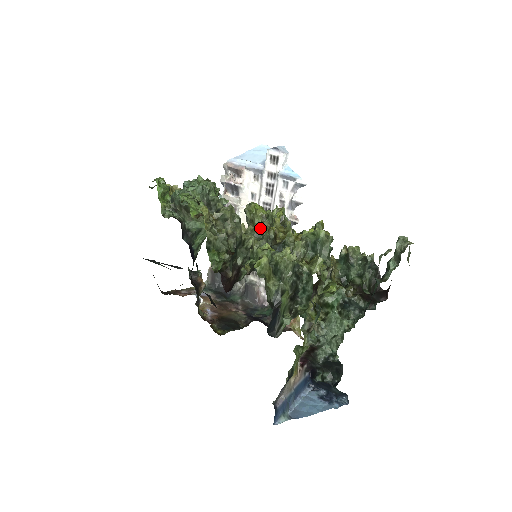
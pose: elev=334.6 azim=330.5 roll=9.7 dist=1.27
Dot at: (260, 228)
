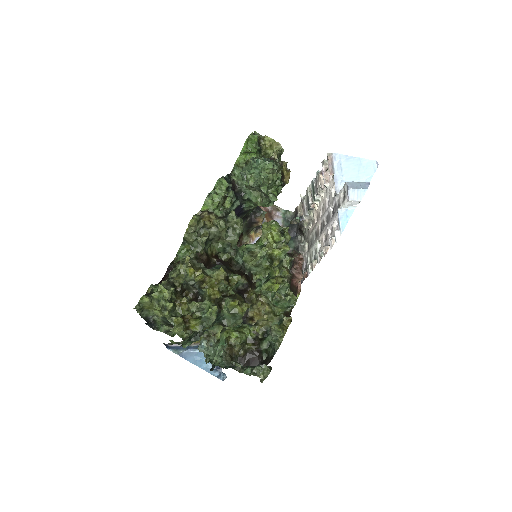
Dot at: (187, 272)
